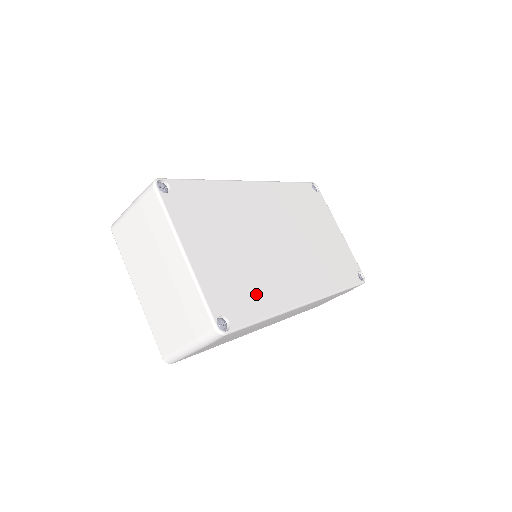
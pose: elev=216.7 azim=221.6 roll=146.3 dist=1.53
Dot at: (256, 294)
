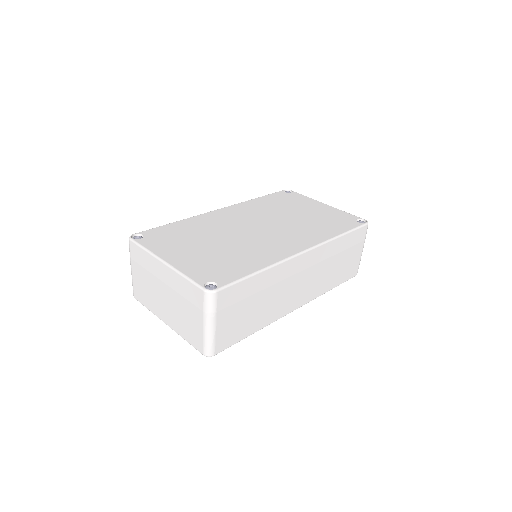
Dot at: (241, 262)
